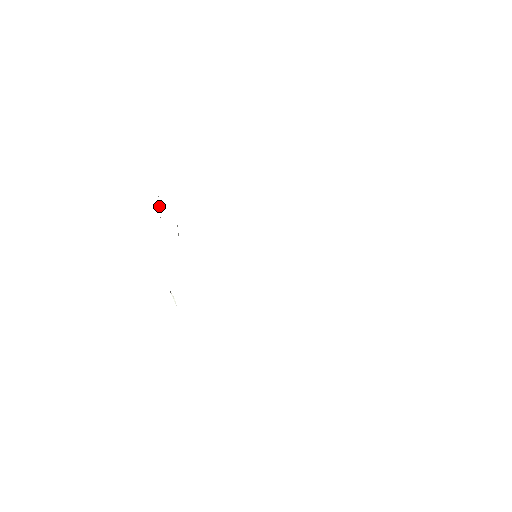
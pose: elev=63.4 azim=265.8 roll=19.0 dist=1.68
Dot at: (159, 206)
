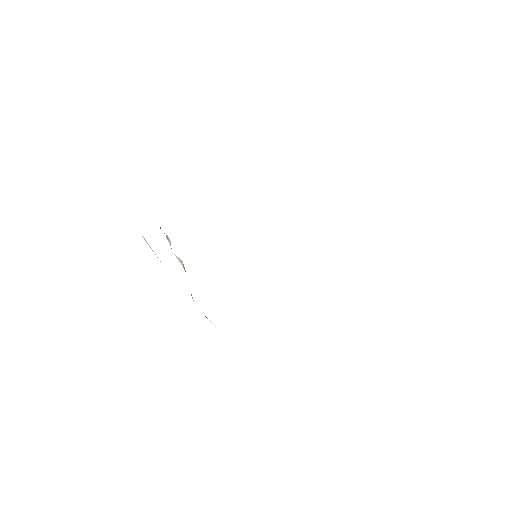
Dot at: (151, 248)
